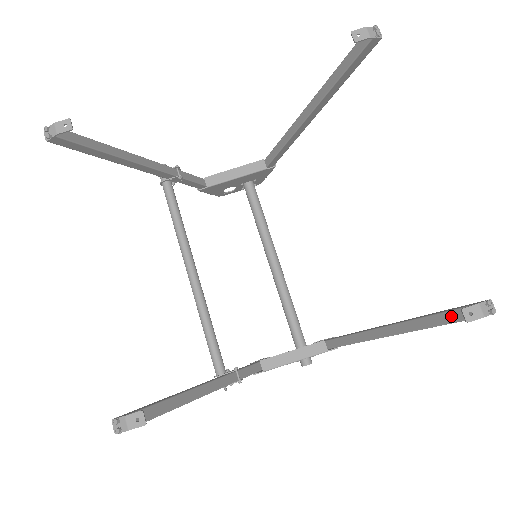
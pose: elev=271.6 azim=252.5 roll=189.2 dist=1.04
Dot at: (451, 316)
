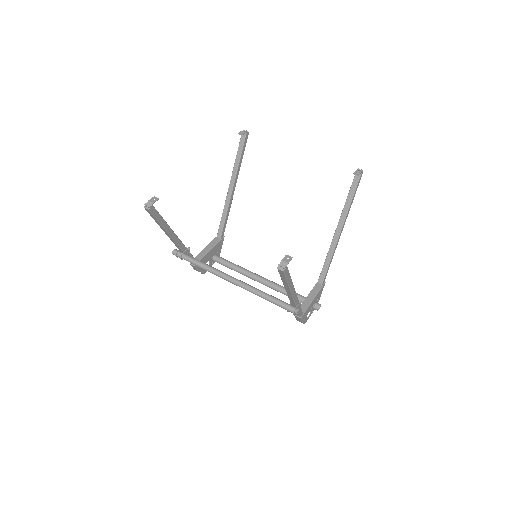
Dot at: (353, 188)
